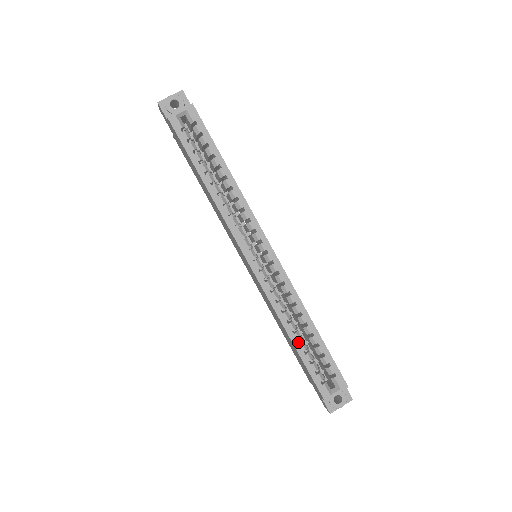
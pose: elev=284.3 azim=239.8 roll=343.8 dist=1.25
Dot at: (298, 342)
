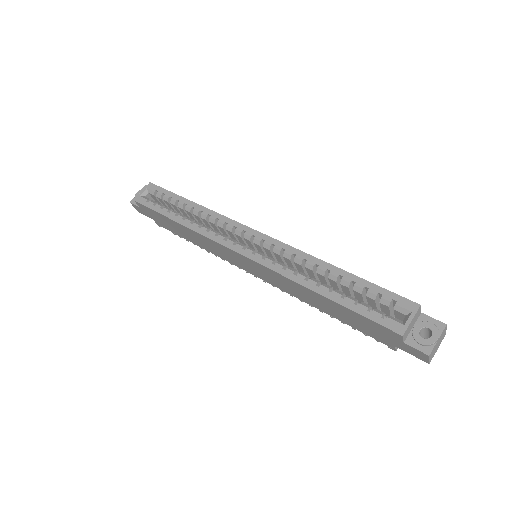
Dot at: (329, 292)
